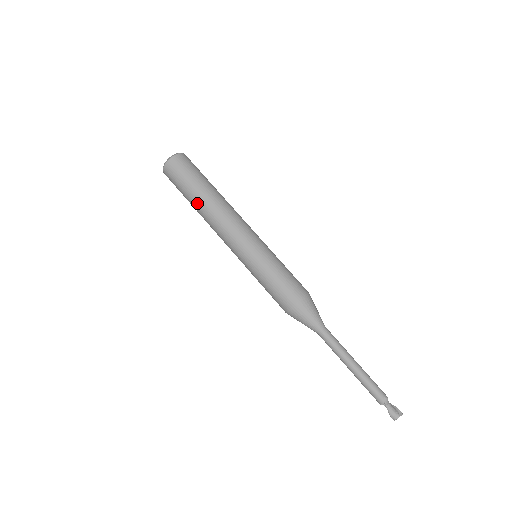
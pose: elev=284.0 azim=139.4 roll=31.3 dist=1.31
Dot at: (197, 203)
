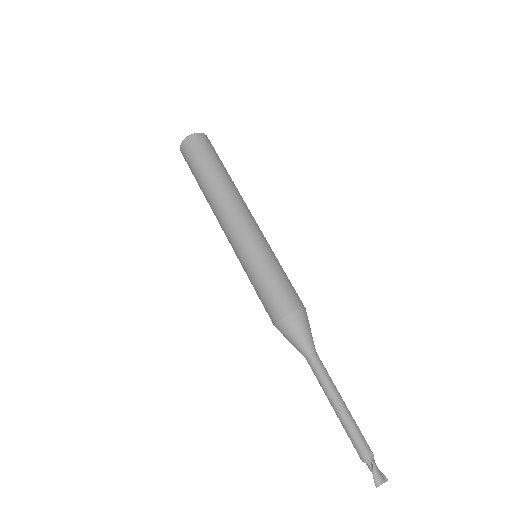
Dot at: (211, 181)
